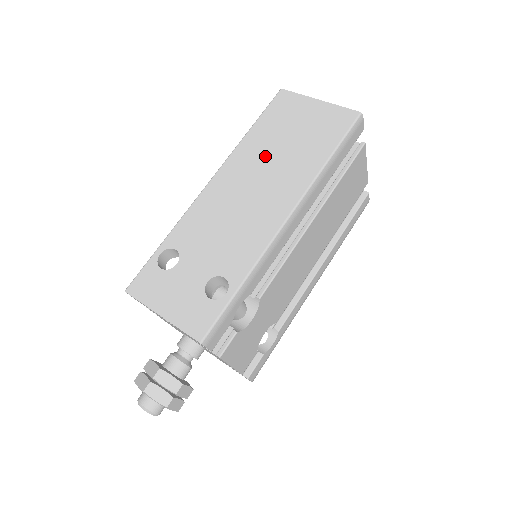
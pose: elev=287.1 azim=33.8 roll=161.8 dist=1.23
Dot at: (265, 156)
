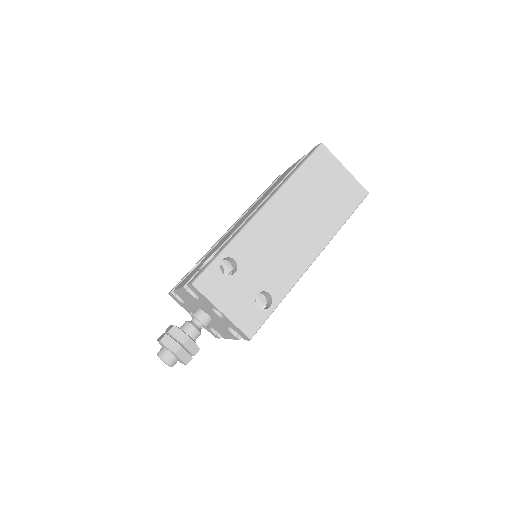
Dot at: (305, 202)
